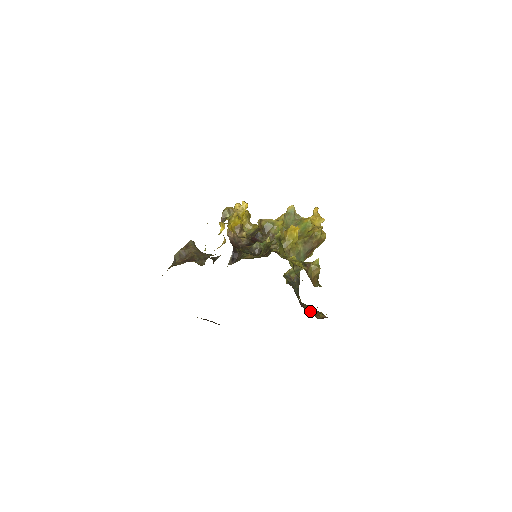
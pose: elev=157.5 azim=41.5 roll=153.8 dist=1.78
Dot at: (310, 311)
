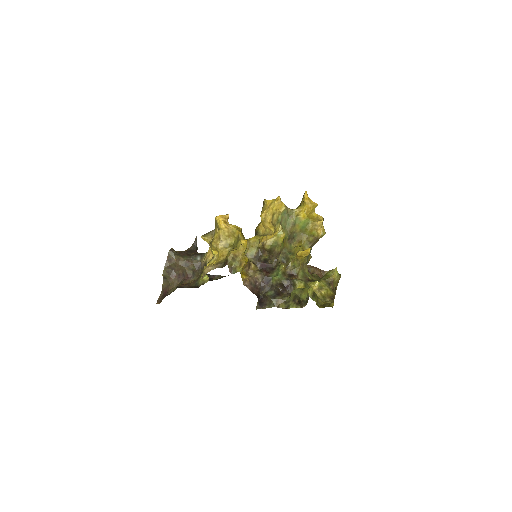
Dot at: occluded
